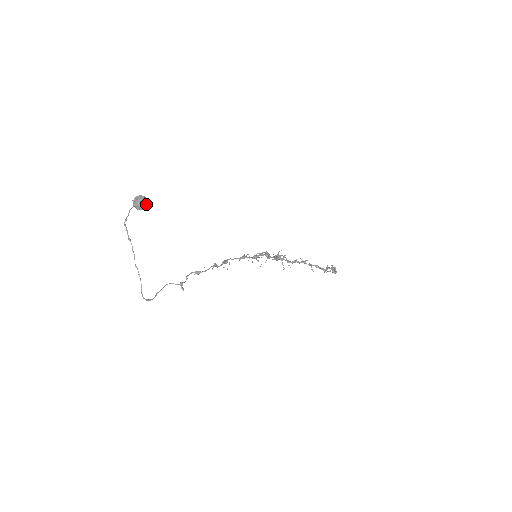
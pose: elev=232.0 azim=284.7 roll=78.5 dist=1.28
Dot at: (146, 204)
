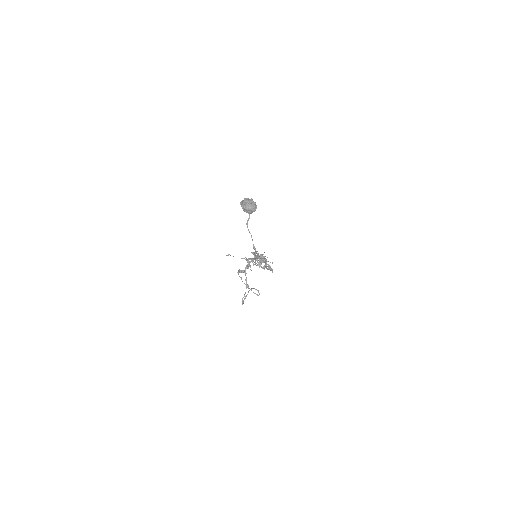
Dot at: occluded
